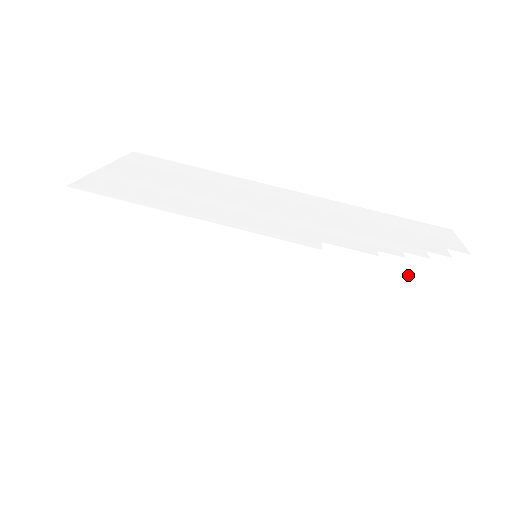
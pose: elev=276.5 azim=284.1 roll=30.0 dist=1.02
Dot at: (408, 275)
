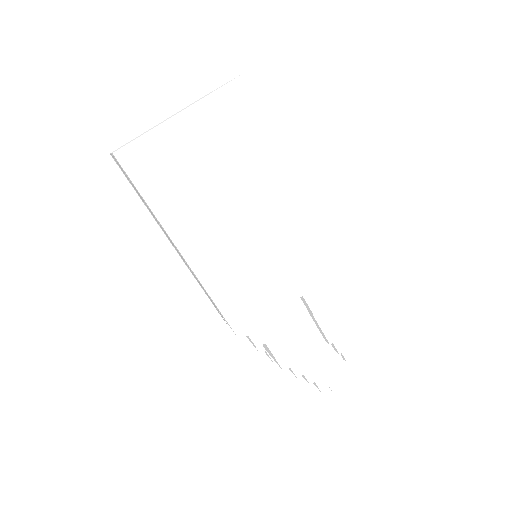
Dot at: (354, 345)
